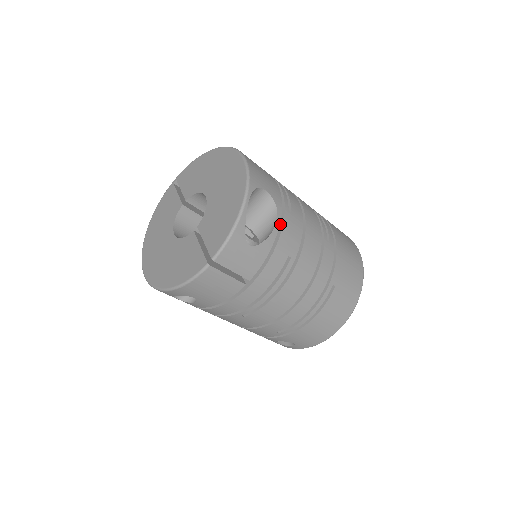
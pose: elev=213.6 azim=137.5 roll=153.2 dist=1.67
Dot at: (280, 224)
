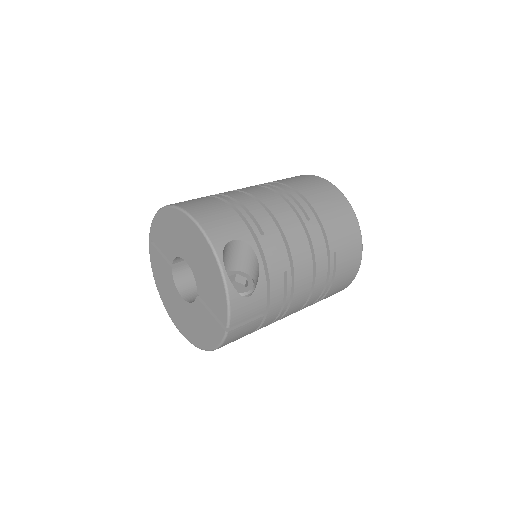
Dot at: (261, 254)
